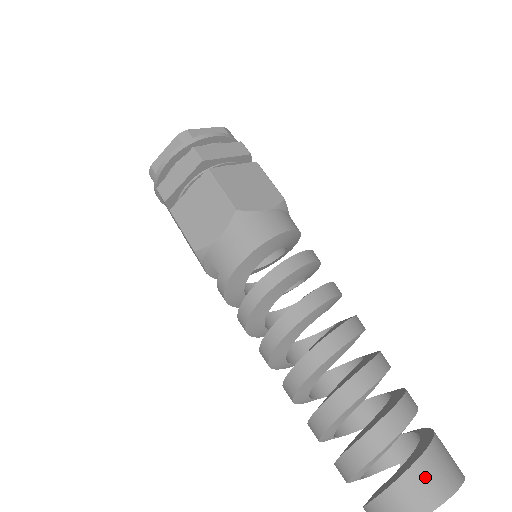
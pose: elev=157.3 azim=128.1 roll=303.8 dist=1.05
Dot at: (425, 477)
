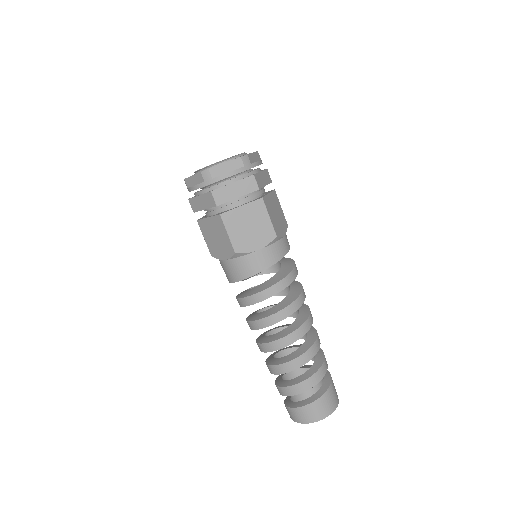
Dot at: (309, 412)
